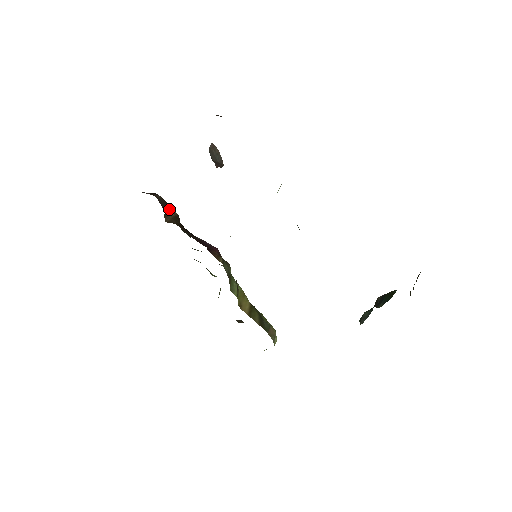
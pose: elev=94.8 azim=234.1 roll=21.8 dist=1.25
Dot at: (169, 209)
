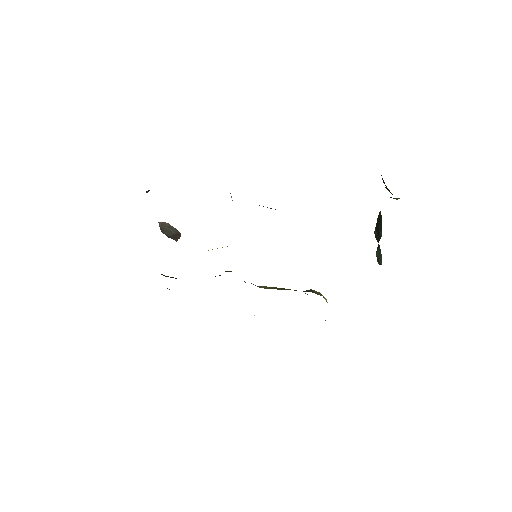
Dot at: occluded
